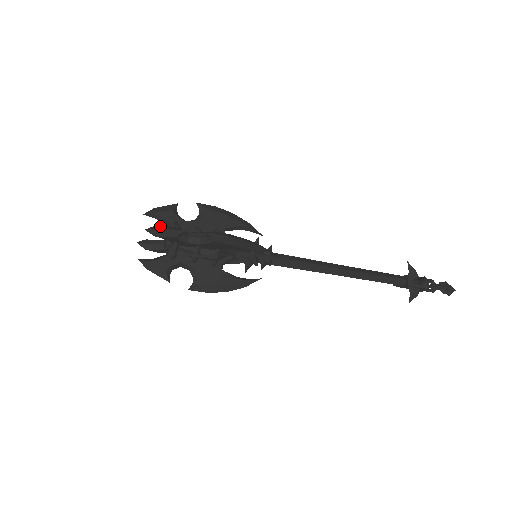
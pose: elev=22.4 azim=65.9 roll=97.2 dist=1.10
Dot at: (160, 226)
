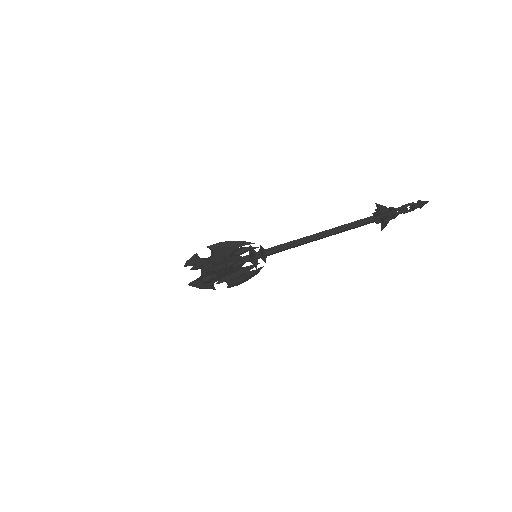
Dot at: (189, 261)
